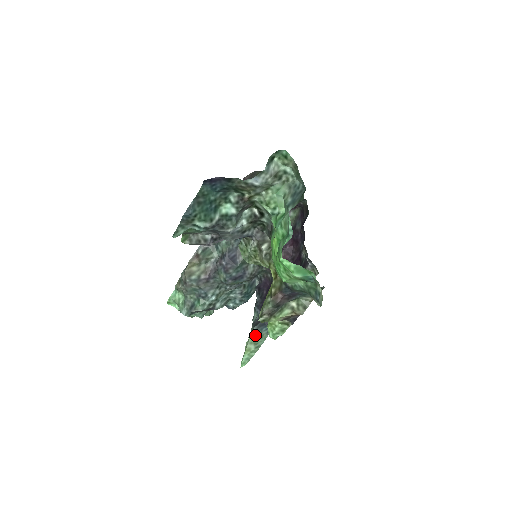
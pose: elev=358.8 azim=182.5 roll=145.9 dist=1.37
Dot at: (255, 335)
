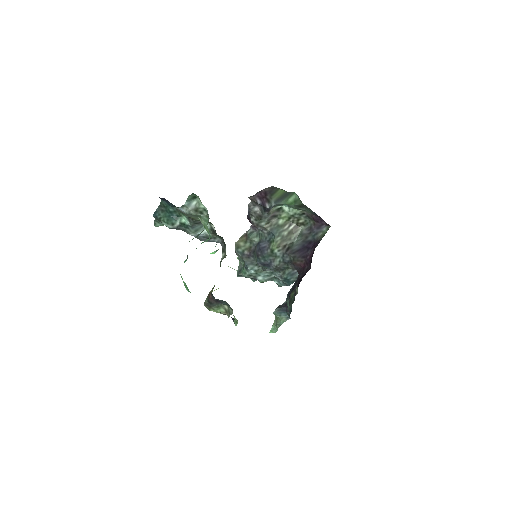
Dot at: (275, 315)
